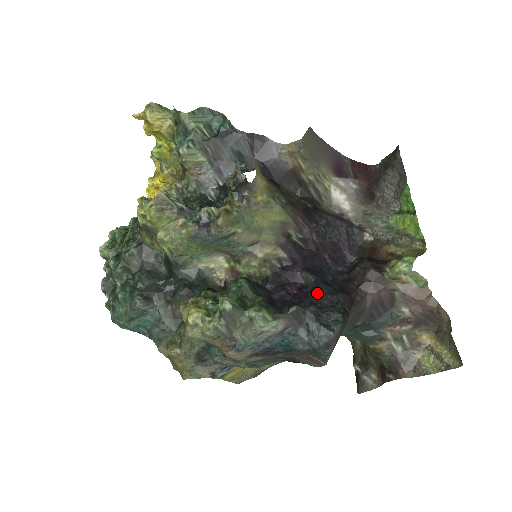
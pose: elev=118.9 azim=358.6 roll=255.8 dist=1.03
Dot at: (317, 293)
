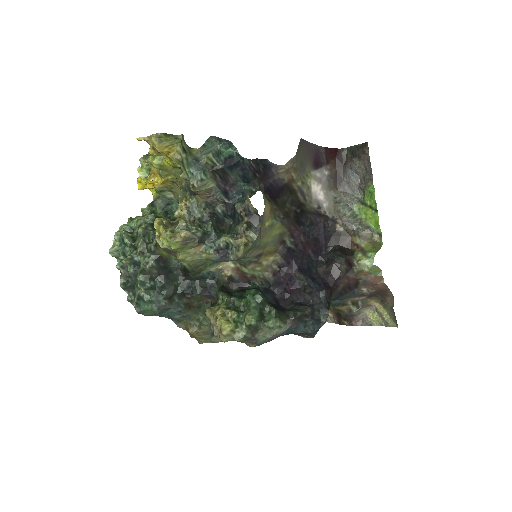
Dot at: (309, 293)
